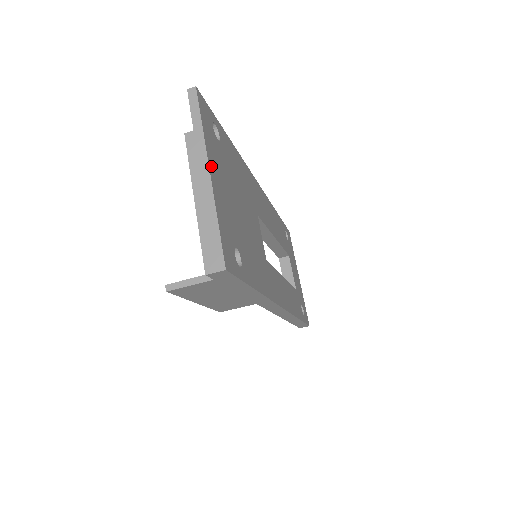
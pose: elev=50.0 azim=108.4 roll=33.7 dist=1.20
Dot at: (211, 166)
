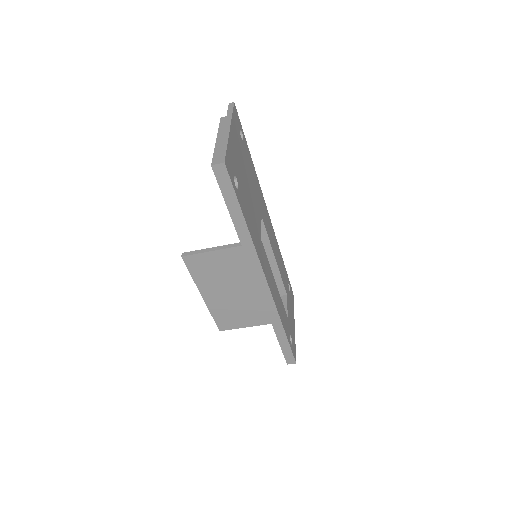
Dot at: (232, 131)
